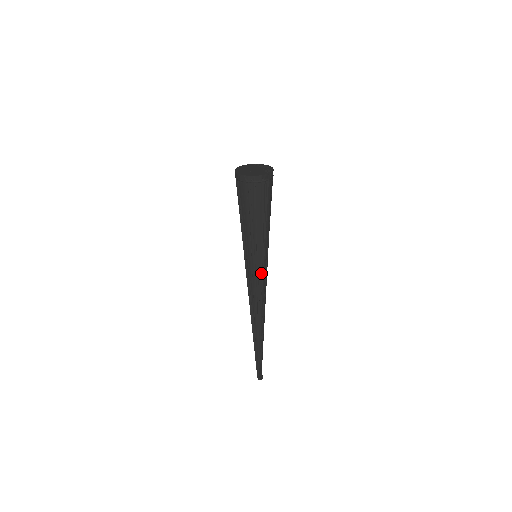
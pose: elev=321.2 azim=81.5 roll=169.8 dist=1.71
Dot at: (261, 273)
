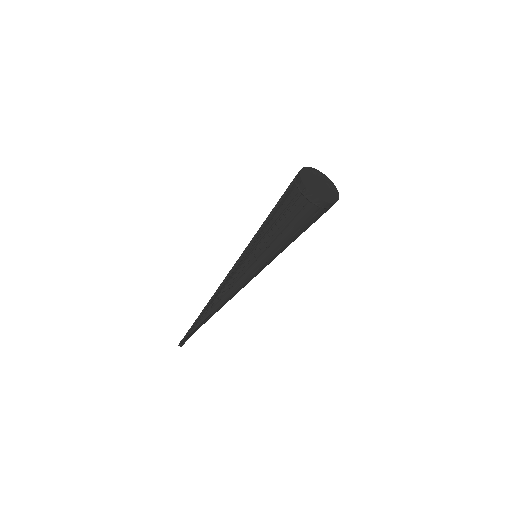
Dot at: occluded
